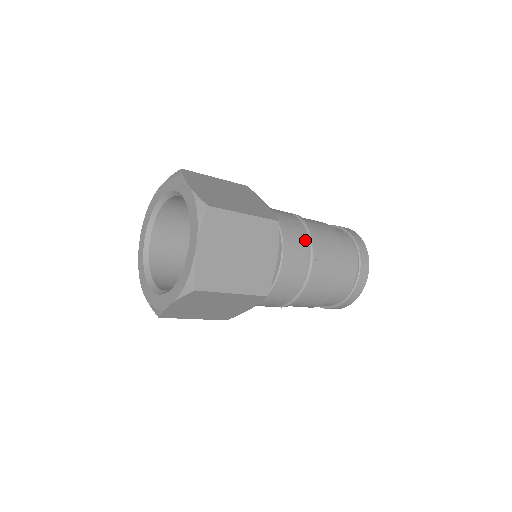
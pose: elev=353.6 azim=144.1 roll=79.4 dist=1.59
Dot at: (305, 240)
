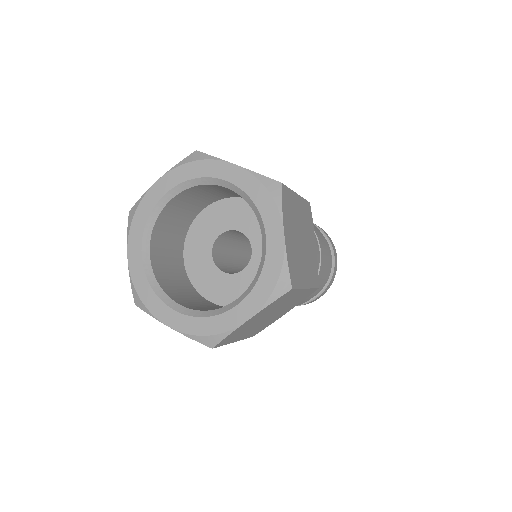
Dot at: occluded
